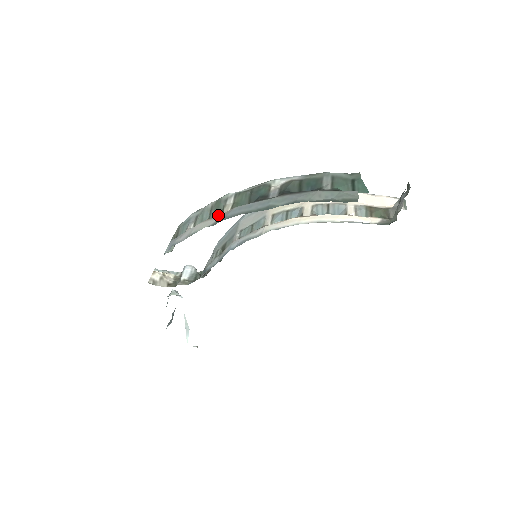
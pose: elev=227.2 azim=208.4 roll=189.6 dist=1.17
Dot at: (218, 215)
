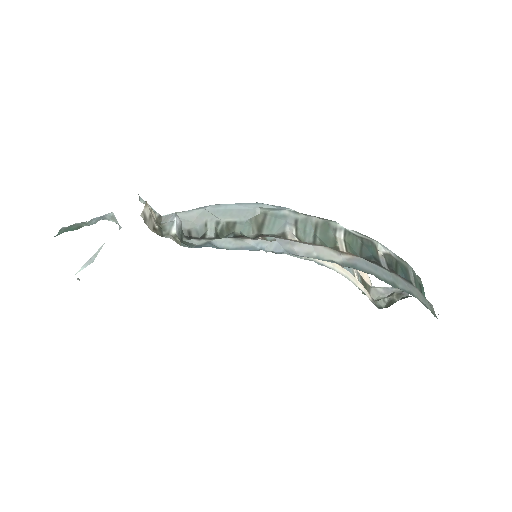
Dot at: (342, 252)
